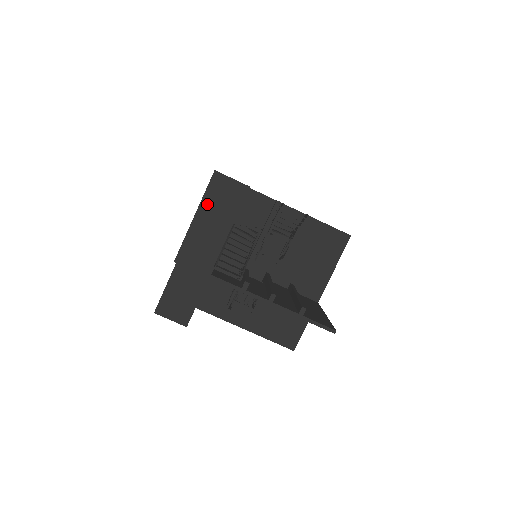
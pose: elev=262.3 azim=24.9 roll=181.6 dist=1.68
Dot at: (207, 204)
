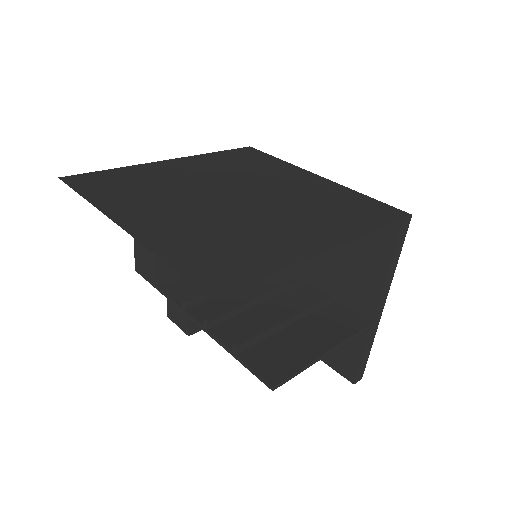
Dot at: occluded
